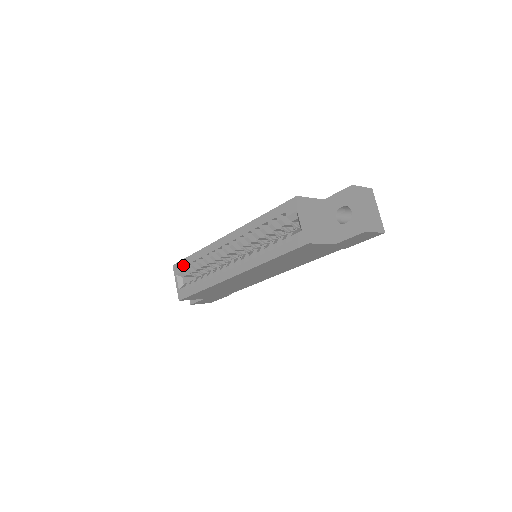
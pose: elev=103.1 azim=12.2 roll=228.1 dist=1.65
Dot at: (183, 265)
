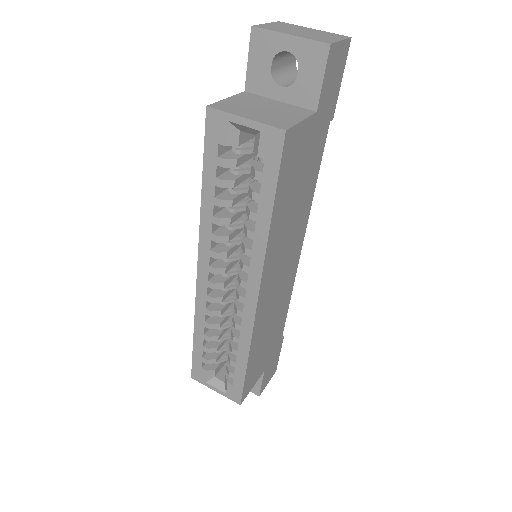
Dot at: (199, 363)
